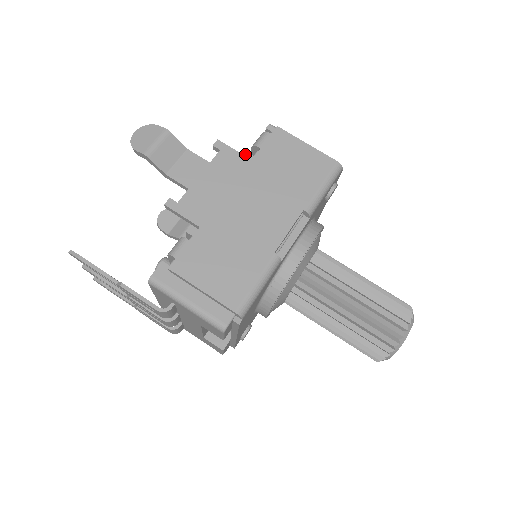
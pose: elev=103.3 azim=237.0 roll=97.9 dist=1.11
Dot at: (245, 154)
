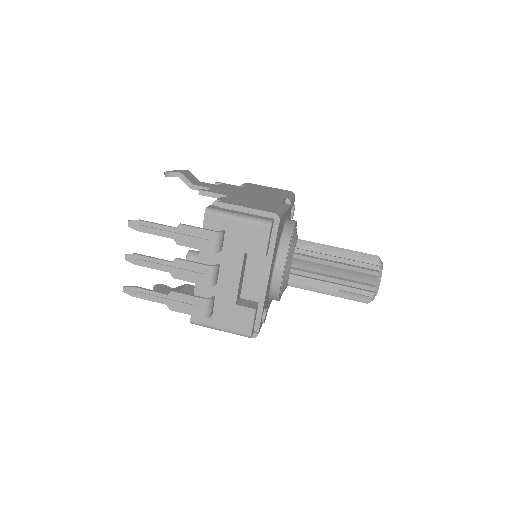
Dot at: occluded
